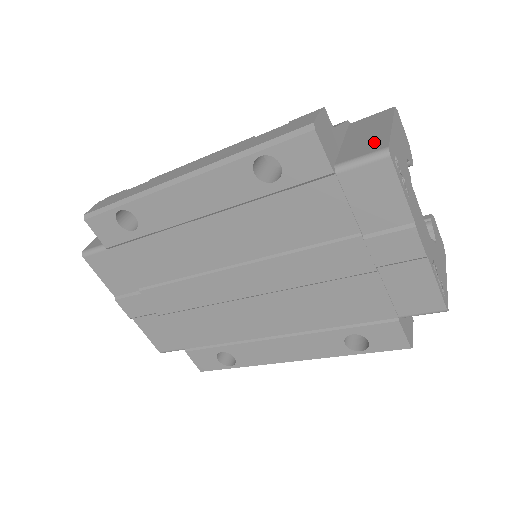
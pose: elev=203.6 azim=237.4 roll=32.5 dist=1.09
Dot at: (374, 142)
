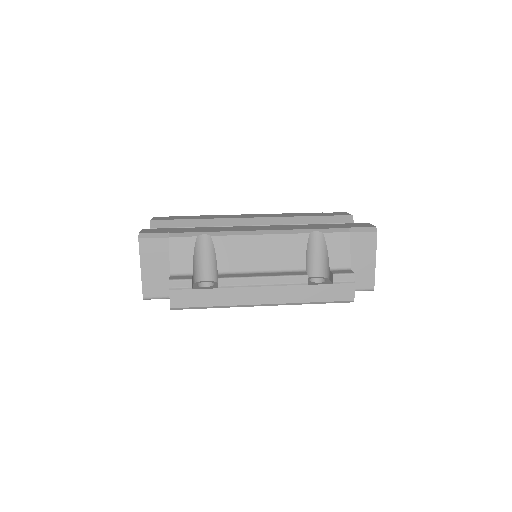
Dot at: (367, 277)
